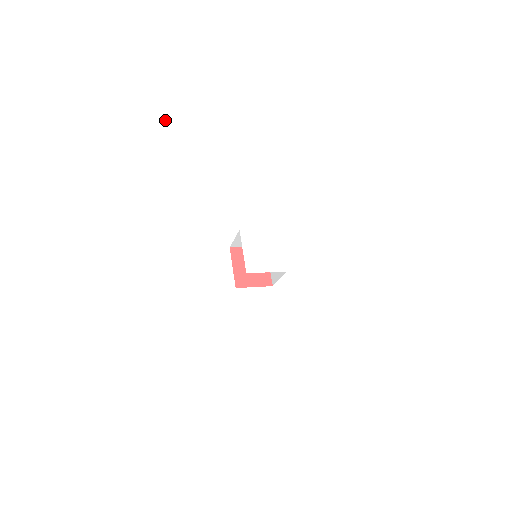
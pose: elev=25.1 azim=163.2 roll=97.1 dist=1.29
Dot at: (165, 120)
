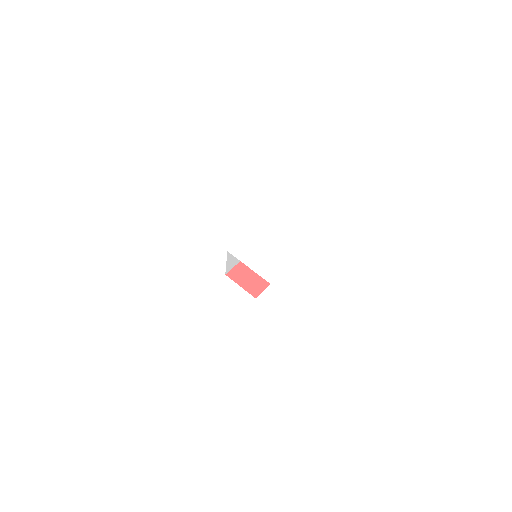
Dot at: (287, 136)
